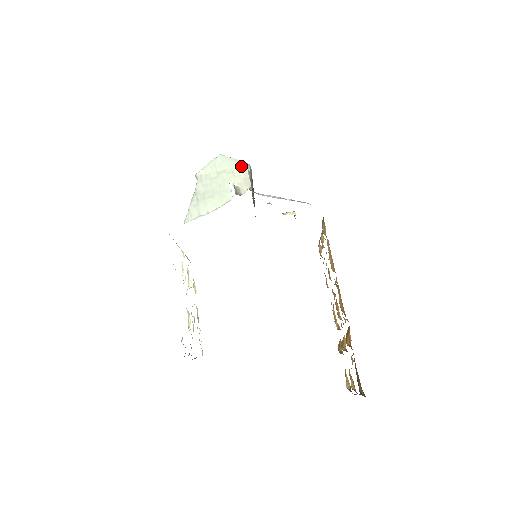
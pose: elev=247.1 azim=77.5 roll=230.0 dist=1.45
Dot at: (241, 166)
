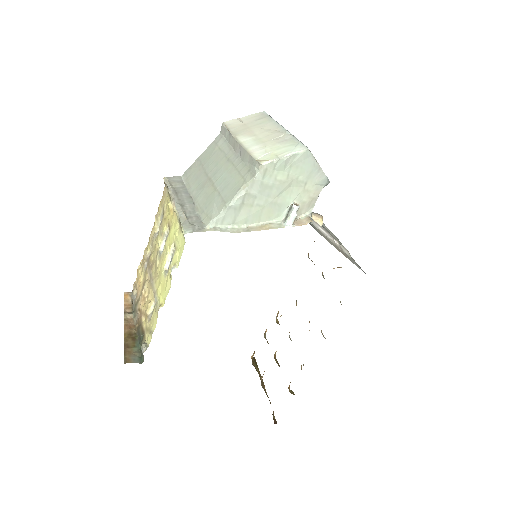
Dot at: (320, 180)
